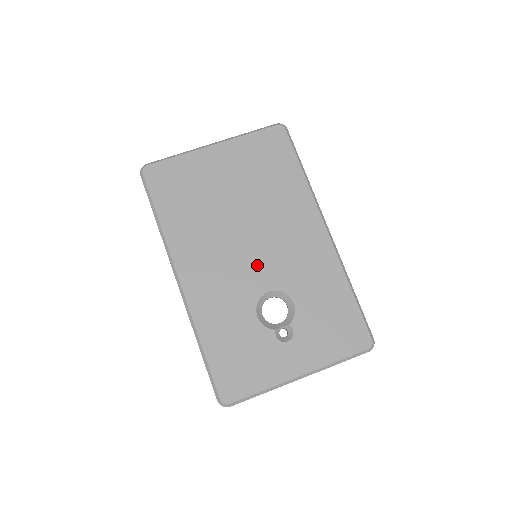
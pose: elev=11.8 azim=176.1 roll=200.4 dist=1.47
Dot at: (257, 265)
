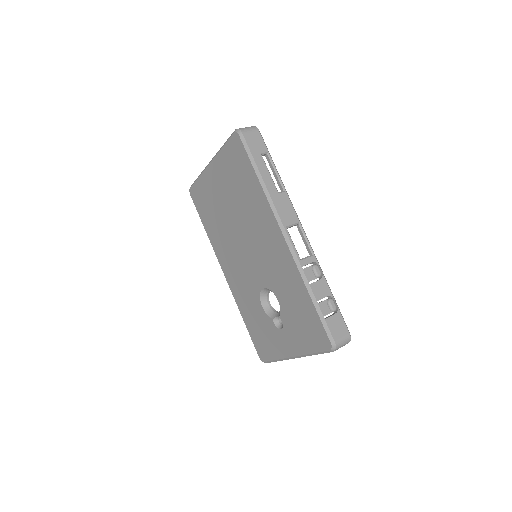
Dot at: (253, 267)
